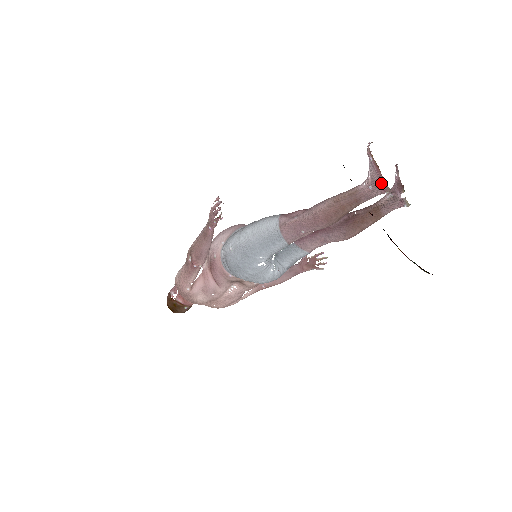
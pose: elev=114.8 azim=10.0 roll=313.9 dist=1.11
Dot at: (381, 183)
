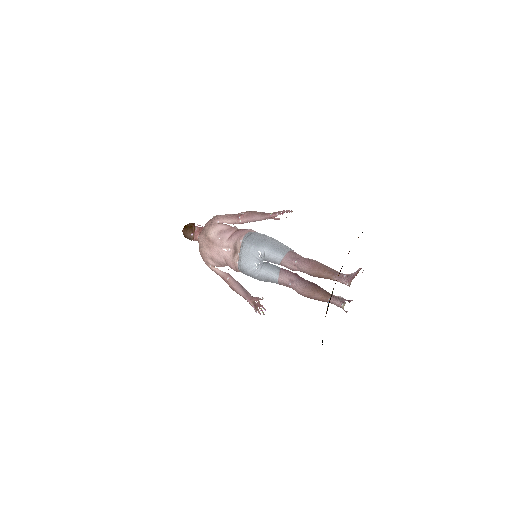
Dot at: (351, 278)
